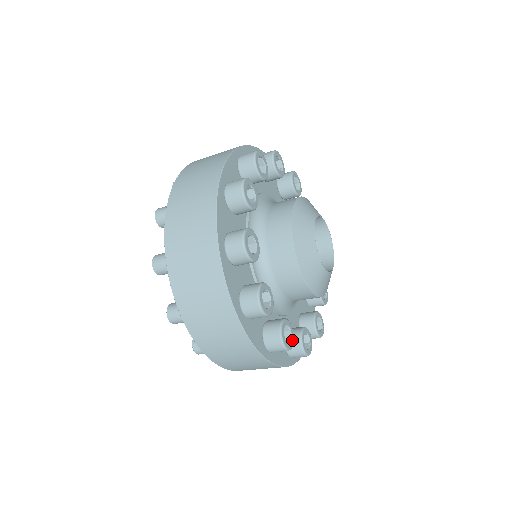
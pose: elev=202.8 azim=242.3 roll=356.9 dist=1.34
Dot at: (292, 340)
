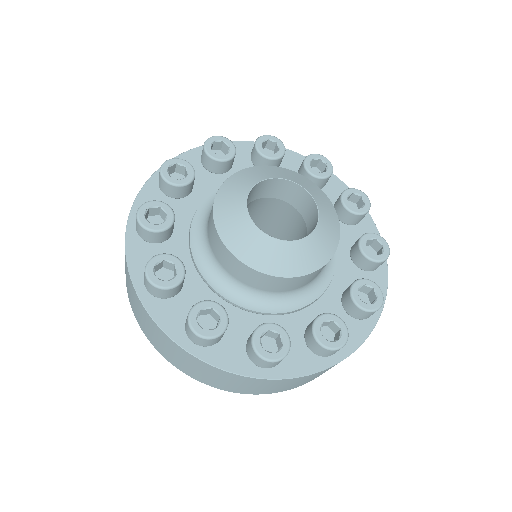
Dot at: (342, 327)
